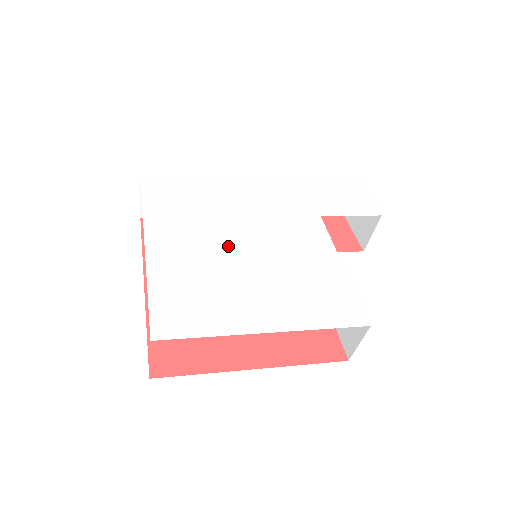
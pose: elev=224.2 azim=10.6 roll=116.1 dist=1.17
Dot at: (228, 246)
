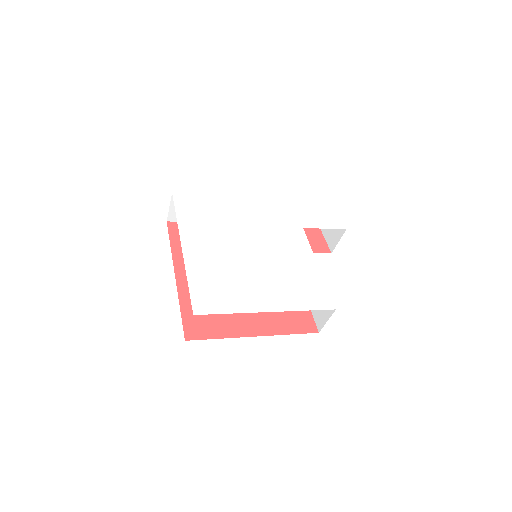
Dot at: (239, 250)
